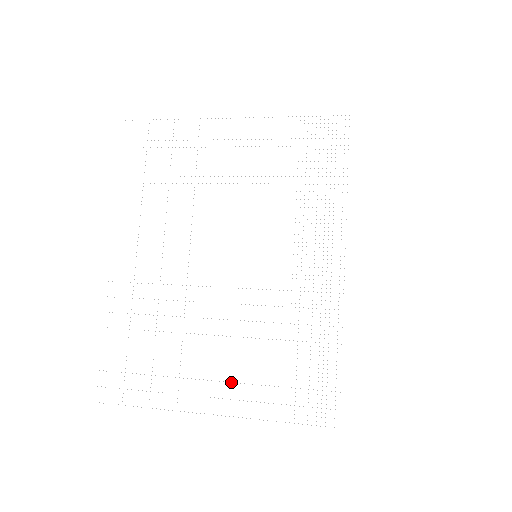
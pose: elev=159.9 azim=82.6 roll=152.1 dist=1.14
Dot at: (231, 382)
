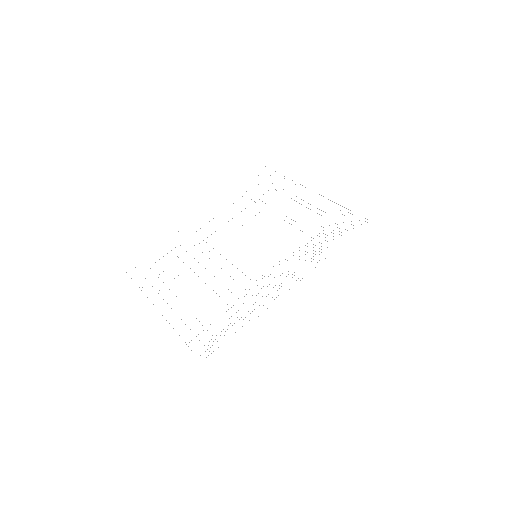
Dot at: occluded
